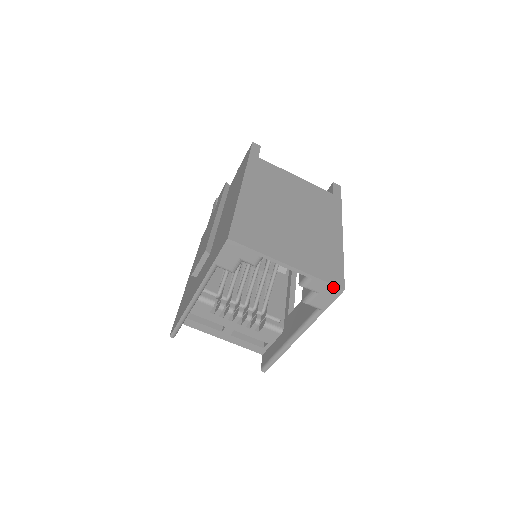
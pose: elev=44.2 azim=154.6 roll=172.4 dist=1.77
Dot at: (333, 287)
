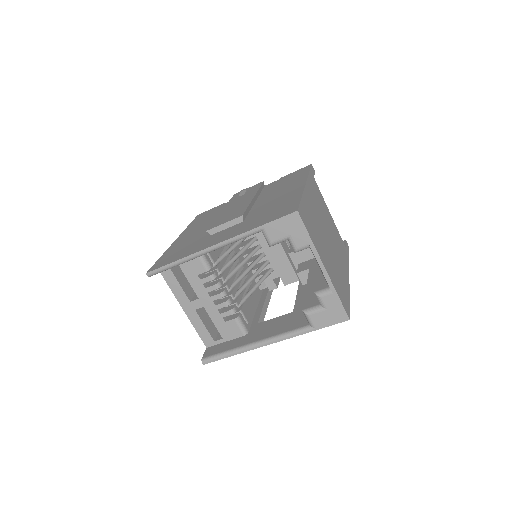
Dot at: (343, 311)
